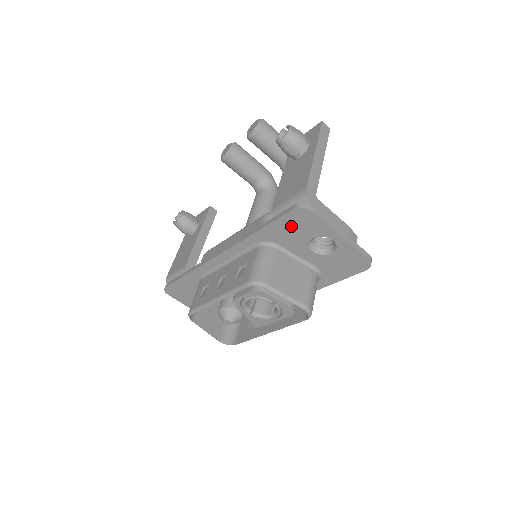
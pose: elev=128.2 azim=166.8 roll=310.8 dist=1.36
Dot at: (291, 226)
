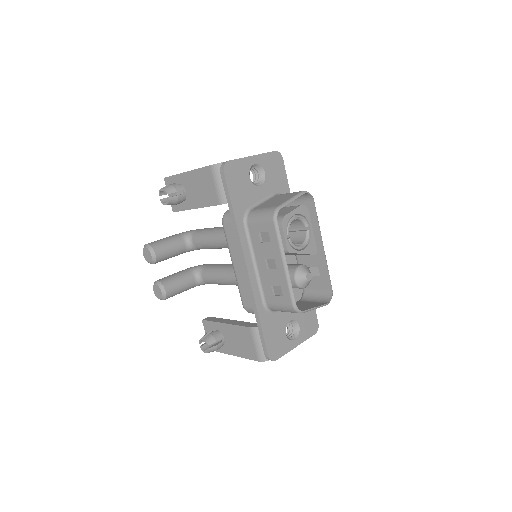
Dot at: (236, 185)
